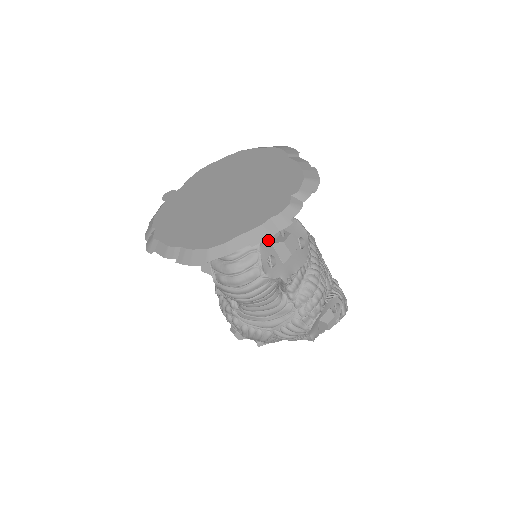
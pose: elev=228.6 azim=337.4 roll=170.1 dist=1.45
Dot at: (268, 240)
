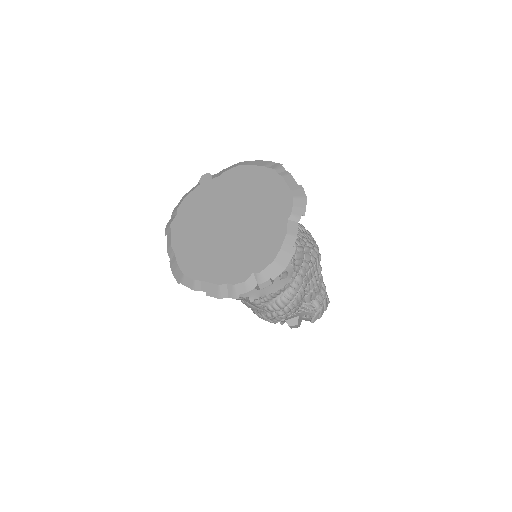
Dot at: occluded
